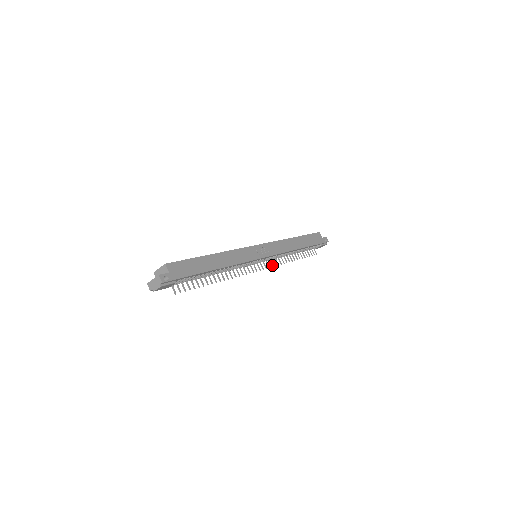
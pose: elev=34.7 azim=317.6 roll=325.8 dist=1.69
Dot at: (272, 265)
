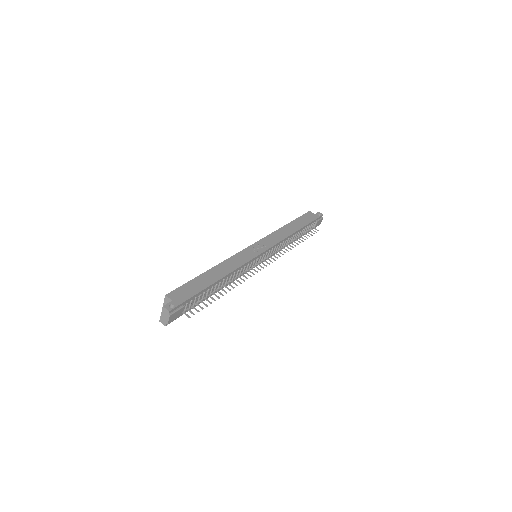
Dot at: (277, 257)
